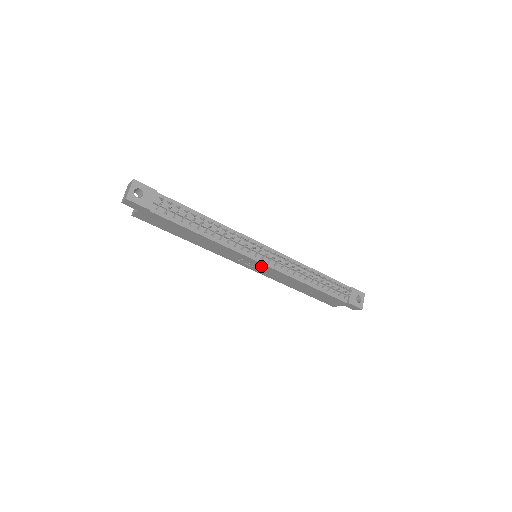
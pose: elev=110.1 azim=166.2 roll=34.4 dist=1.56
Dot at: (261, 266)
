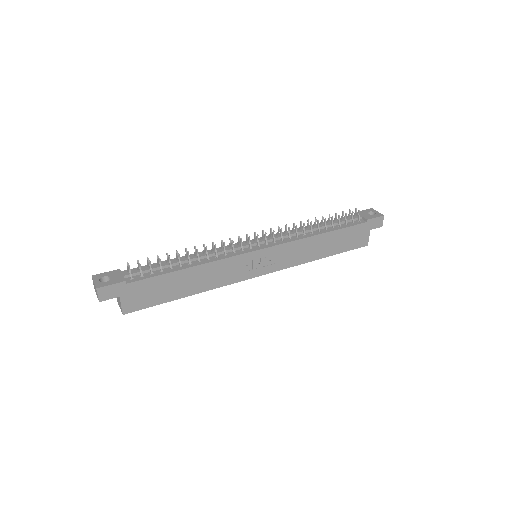
Dot at: (267, 255)
